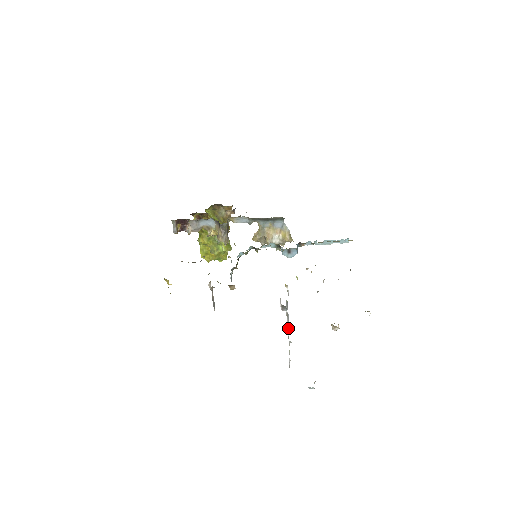
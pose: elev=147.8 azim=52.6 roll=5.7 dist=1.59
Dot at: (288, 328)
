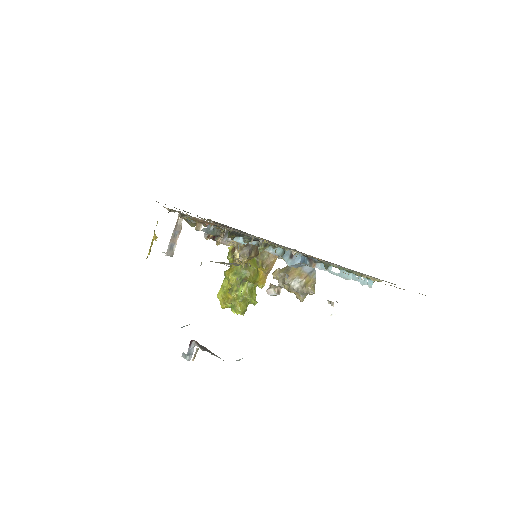
Dot at: occluded
